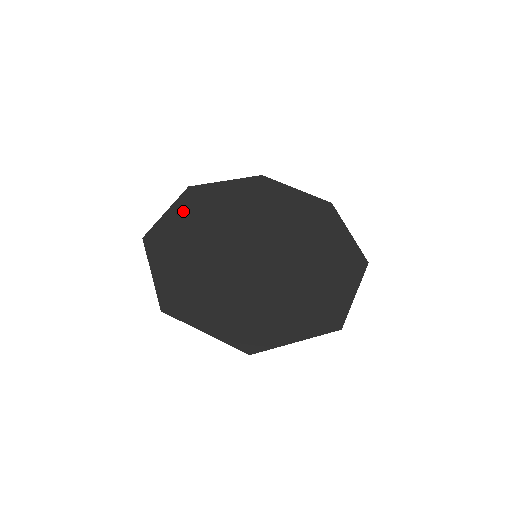
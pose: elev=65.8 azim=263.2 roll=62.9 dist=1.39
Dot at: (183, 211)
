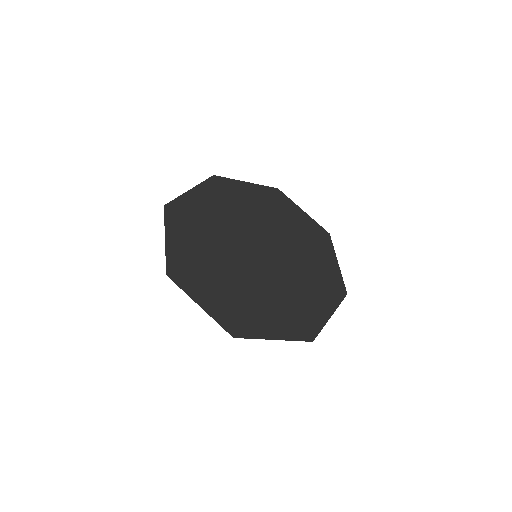
Dot at: (204, 195)
